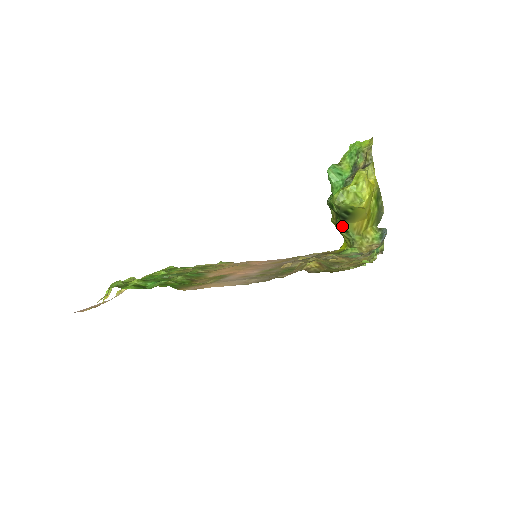
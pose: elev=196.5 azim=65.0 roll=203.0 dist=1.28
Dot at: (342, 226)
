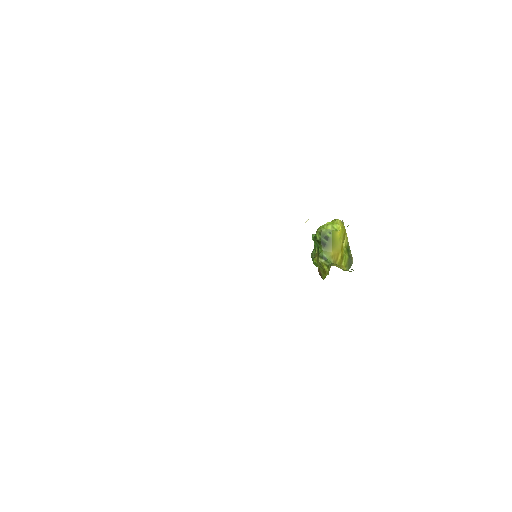
Dot at: (323, 254)
